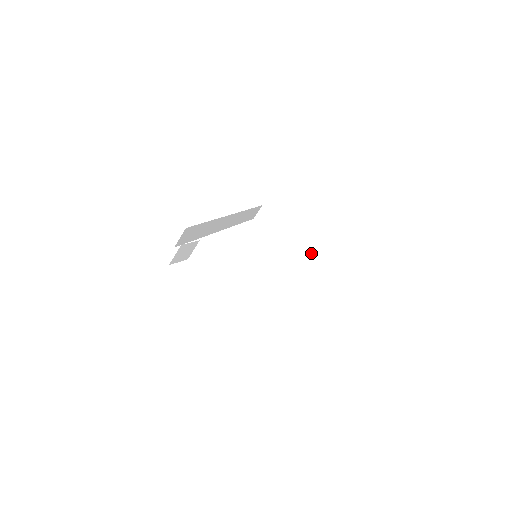
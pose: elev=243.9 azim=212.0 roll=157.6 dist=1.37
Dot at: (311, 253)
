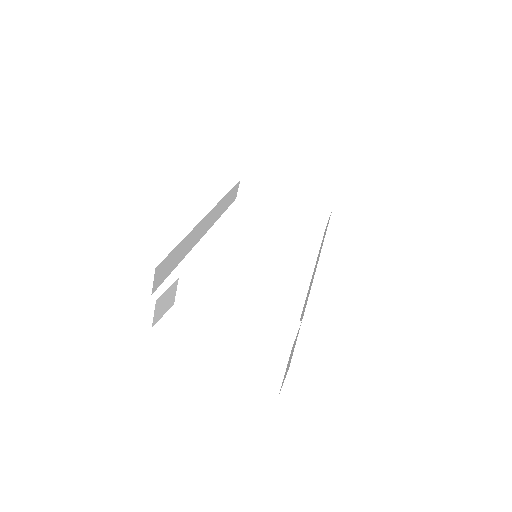
Dot at: (317, 215)
